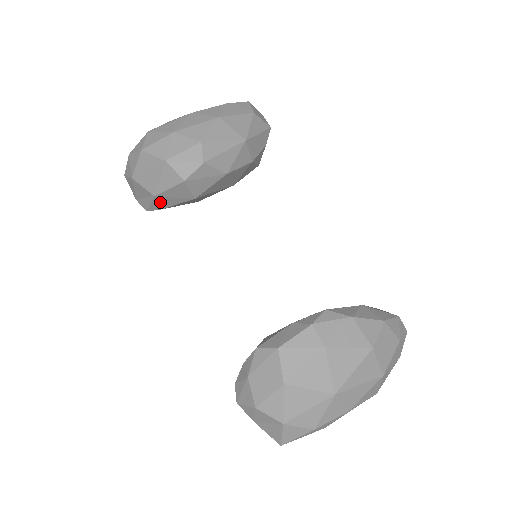
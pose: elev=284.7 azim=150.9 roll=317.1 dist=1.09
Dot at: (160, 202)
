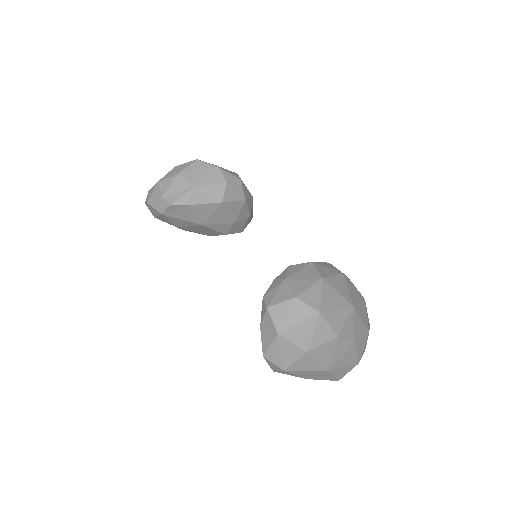
Dot at: (193, 196)
